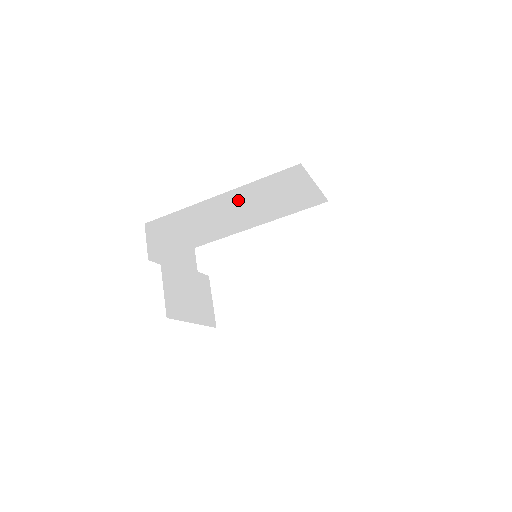
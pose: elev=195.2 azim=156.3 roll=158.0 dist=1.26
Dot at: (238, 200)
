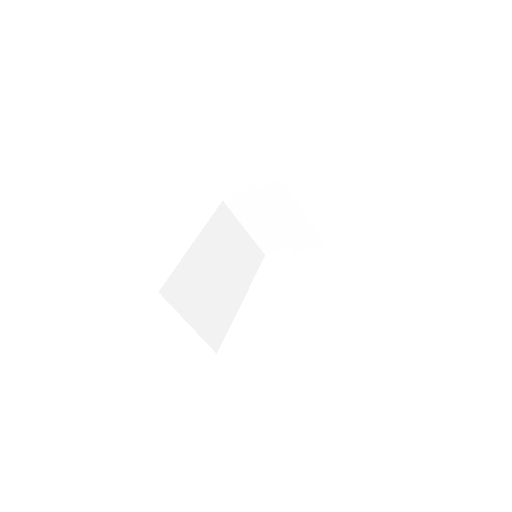
Dot at: (210, 250)
